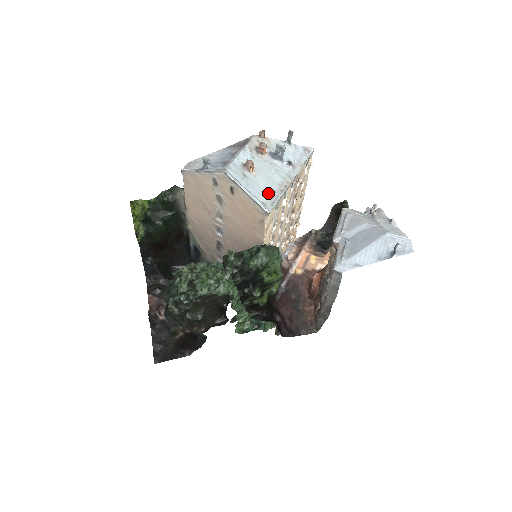
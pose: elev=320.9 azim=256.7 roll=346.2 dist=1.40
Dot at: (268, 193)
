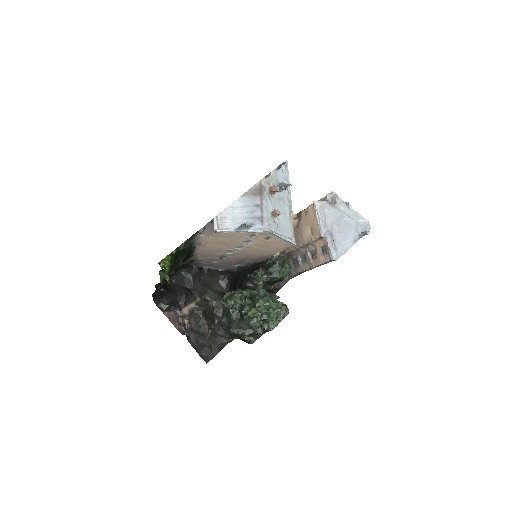
Dot at: (288, 227)
